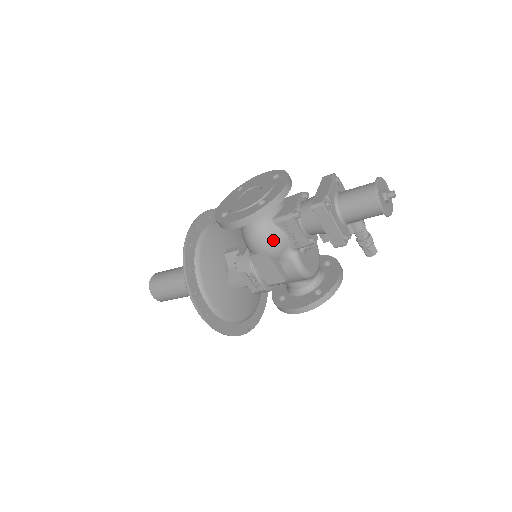
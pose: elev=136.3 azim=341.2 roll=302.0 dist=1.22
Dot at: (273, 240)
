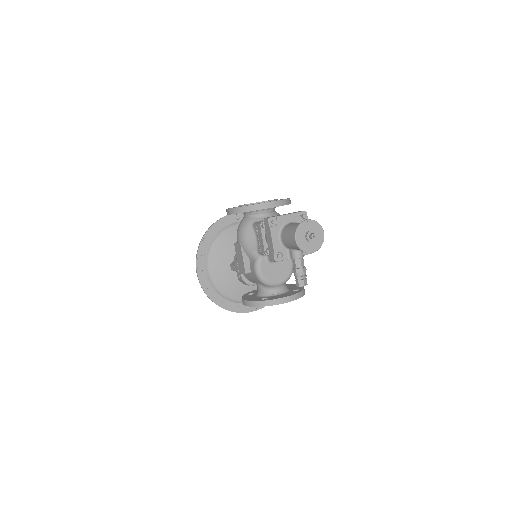
Dot at: (247, 237)
